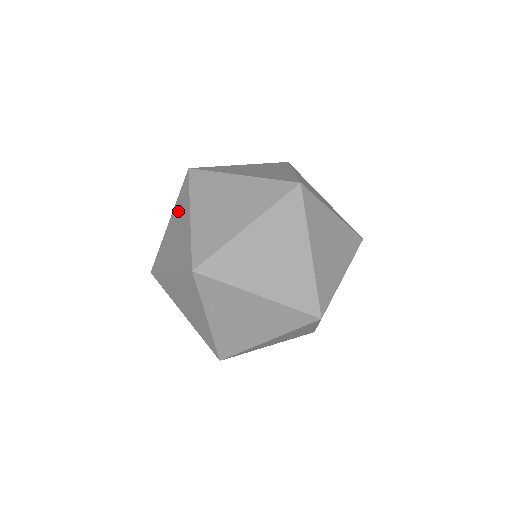
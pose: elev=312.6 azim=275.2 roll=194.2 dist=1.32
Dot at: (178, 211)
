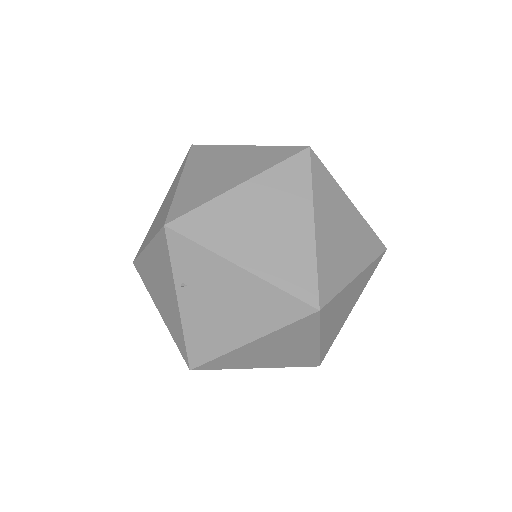
Dot at: (172, 186)
